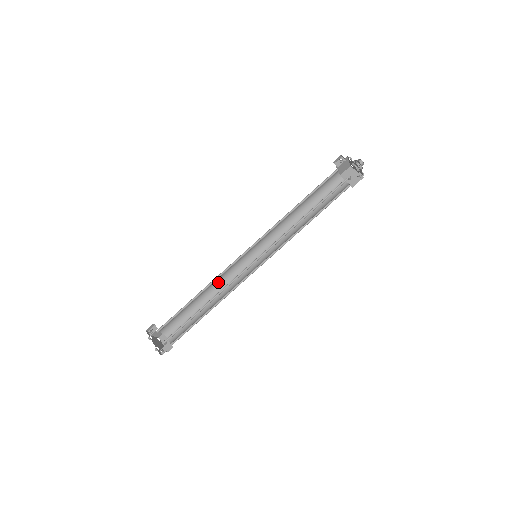
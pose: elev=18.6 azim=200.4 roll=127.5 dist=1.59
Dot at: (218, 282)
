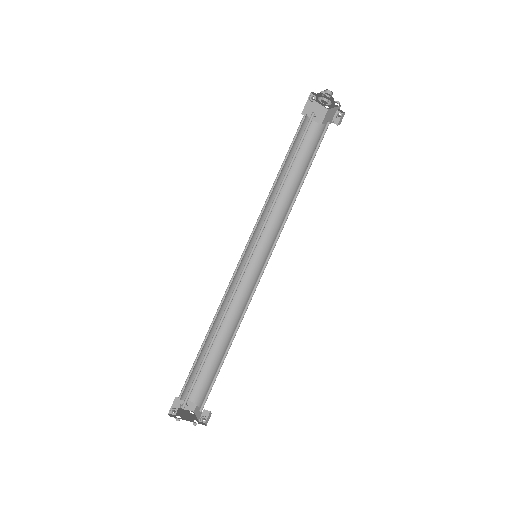
Dot at: (220, 307)
